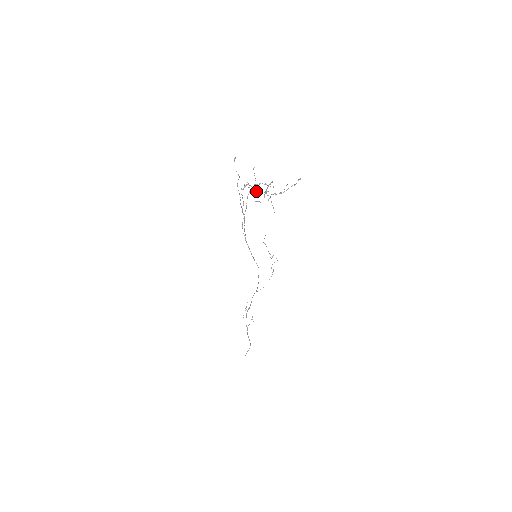
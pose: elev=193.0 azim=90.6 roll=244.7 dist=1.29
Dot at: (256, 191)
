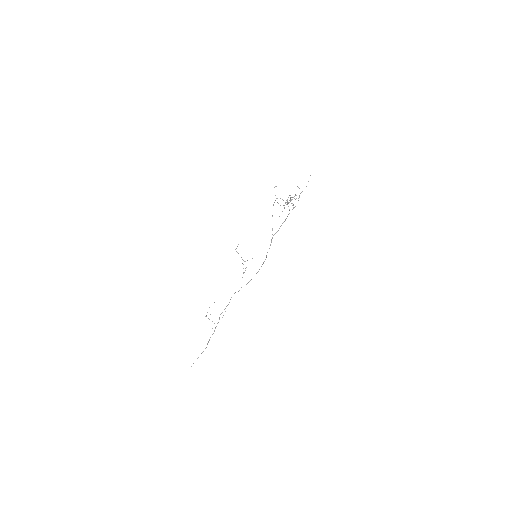
Dot at: occluded
